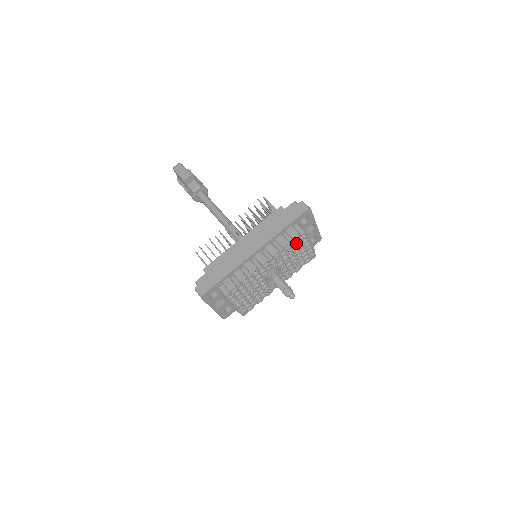
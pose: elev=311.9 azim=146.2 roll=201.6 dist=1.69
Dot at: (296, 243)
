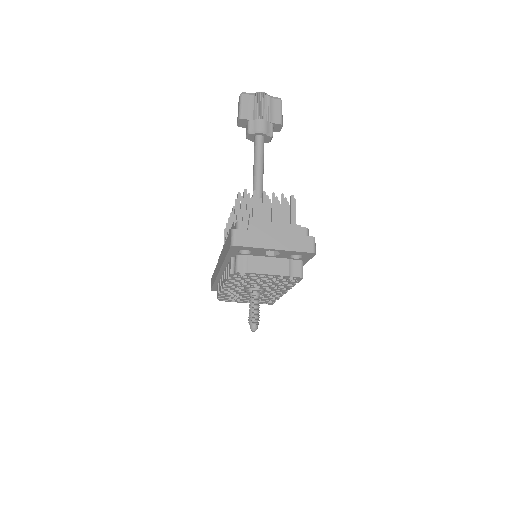
Dot at: (241, 277)
